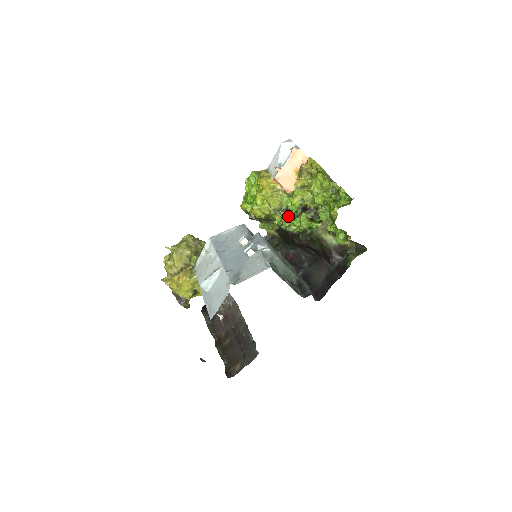
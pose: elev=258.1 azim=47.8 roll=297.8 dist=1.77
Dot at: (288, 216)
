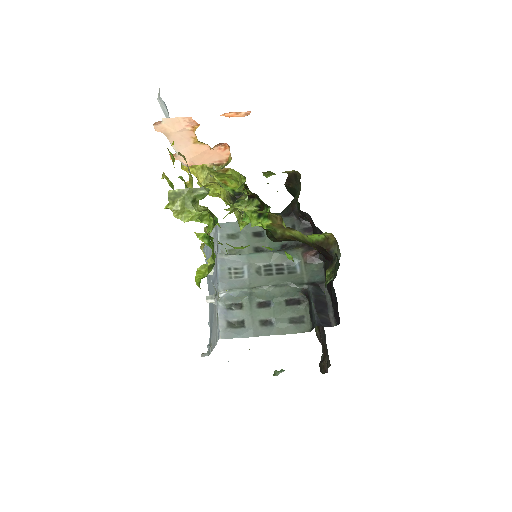
Dot at: (238, 210)
